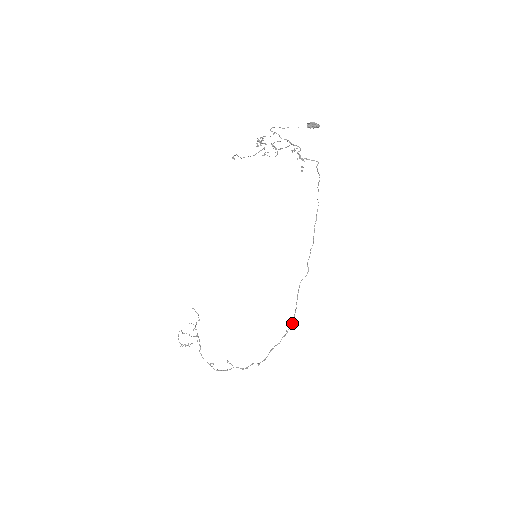
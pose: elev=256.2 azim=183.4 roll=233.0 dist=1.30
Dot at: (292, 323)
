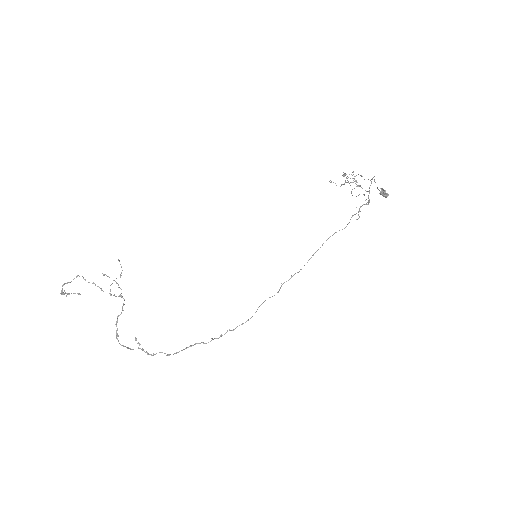
Dot at: (233, 330)
